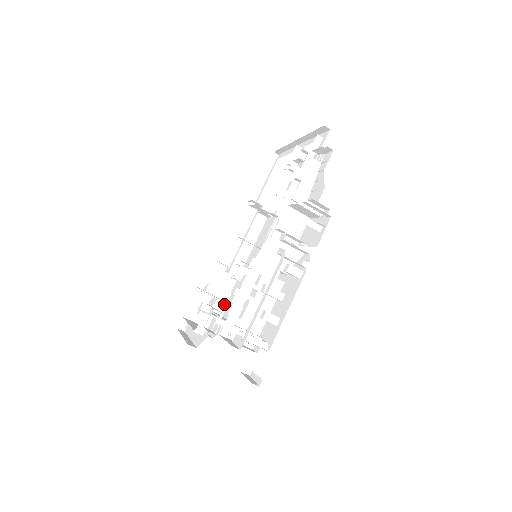
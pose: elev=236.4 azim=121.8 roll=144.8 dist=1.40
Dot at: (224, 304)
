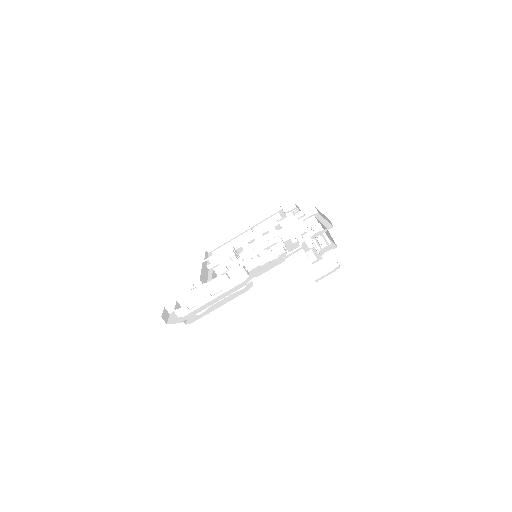
Dot at: occluded
